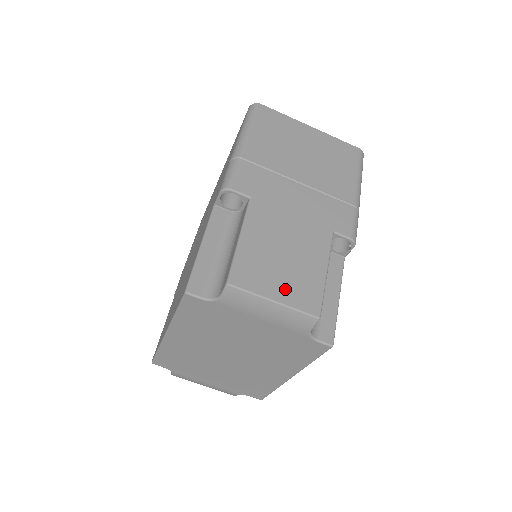
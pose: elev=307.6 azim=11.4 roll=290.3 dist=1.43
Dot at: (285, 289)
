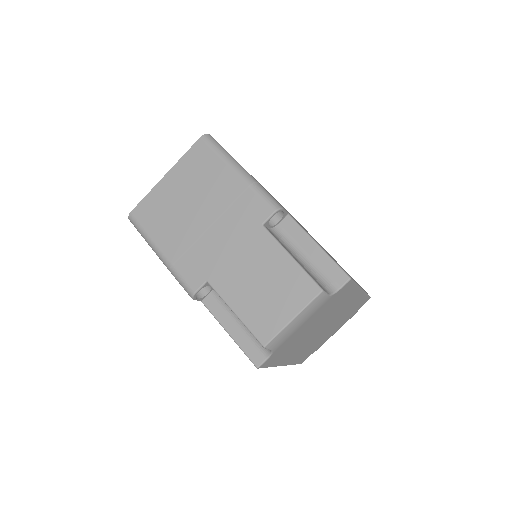
Dot at: (288, 304)
